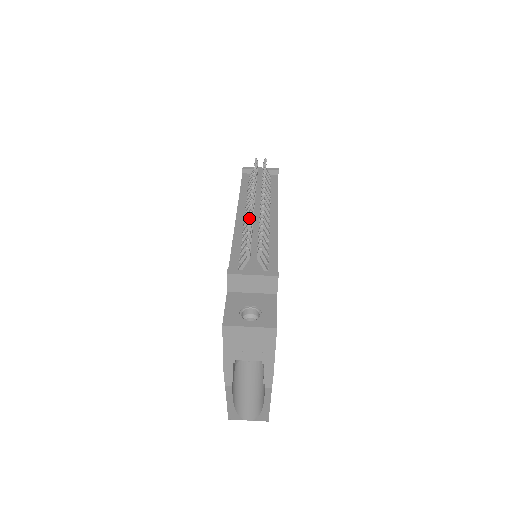
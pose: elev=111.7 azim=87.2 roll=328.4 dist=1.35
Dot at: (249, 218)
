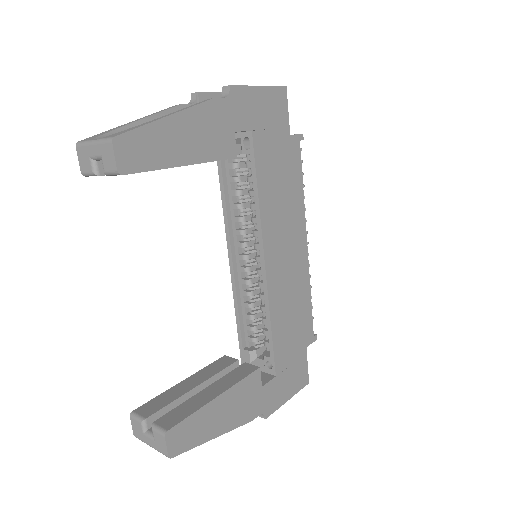
Dot at: occluded
